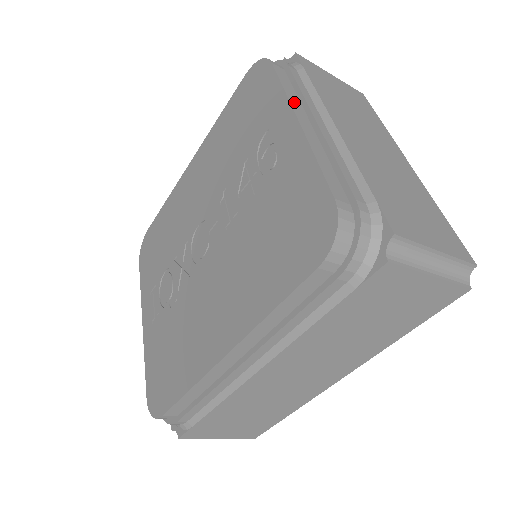
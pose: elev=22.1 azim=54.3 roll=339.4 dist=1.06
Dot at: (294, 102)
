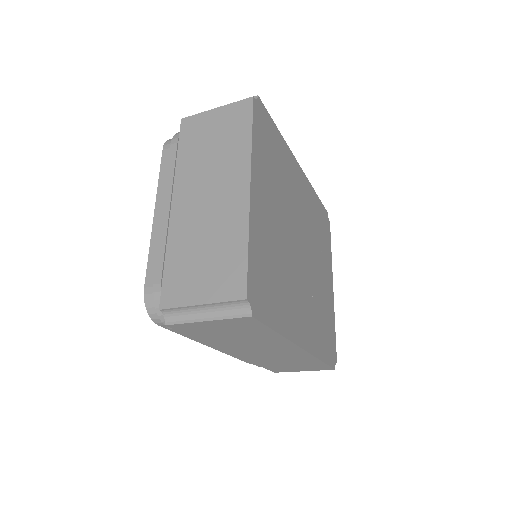
Dot at: (161, 191)
